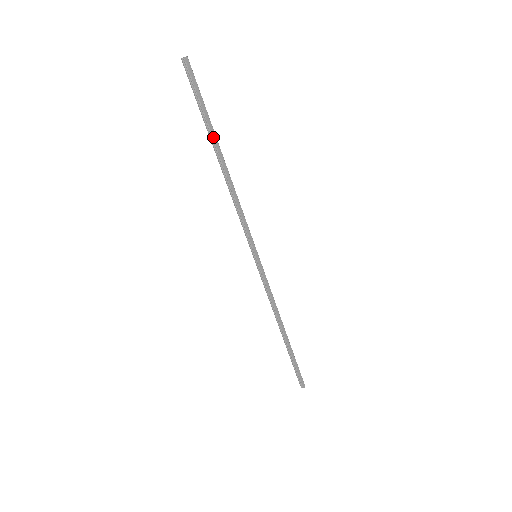
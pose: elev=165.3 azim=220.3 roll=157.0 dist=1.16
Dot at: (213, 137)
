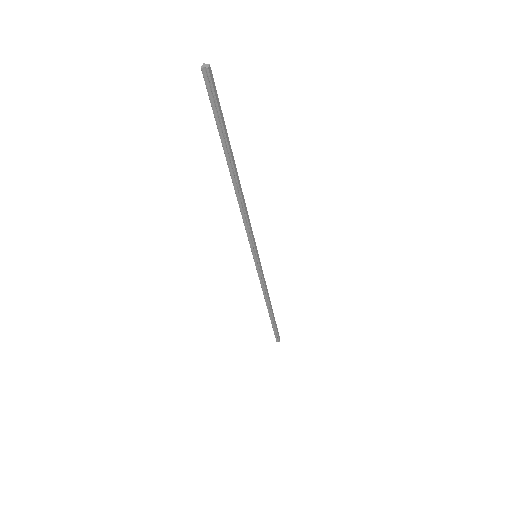
Dot at: (231, 155)
